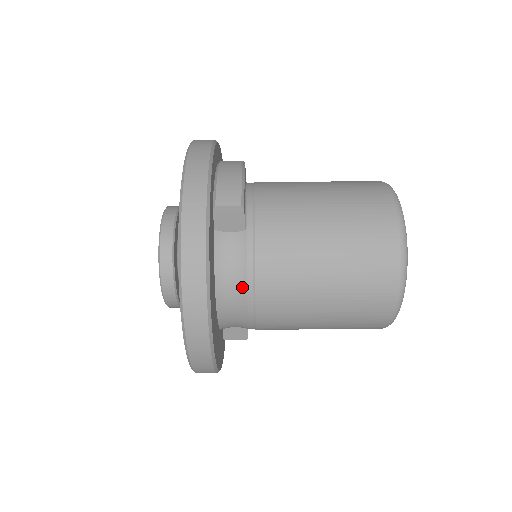
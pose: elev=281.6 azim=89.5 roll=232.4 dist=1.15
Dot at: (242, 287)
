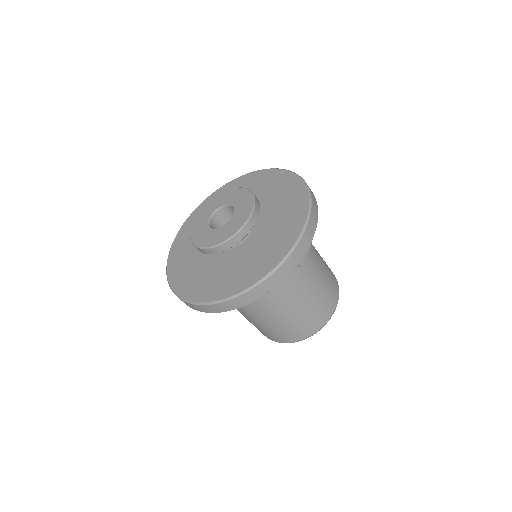
Dot at: occluded
